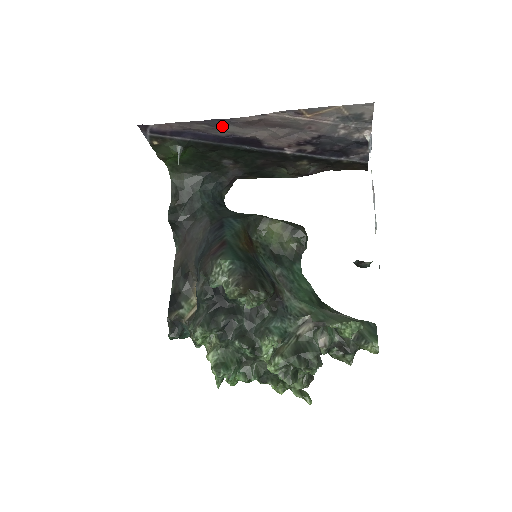
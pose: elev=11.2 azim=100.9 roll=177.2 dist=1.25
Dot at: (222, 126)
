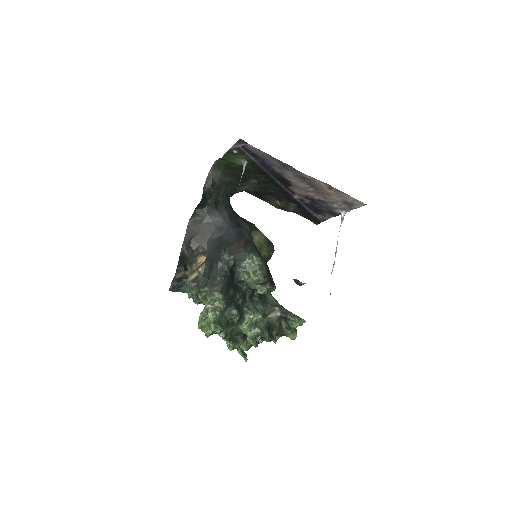
Dot at: (286, 169)
